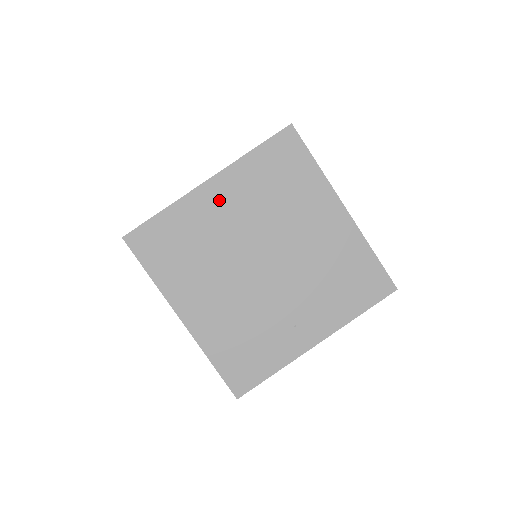
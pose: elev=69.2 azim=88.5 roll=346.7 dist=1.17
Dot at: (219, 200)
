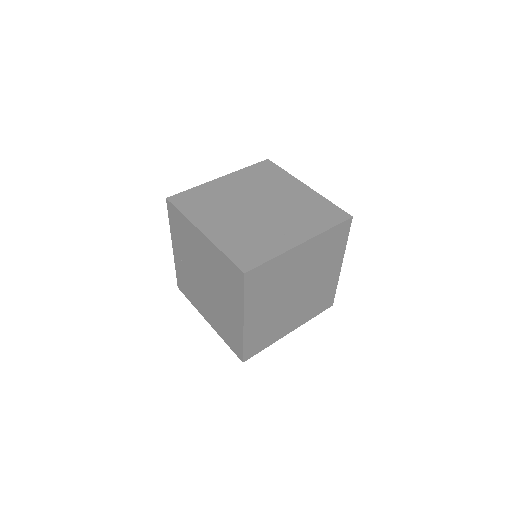
Dot at: (228, 184)
